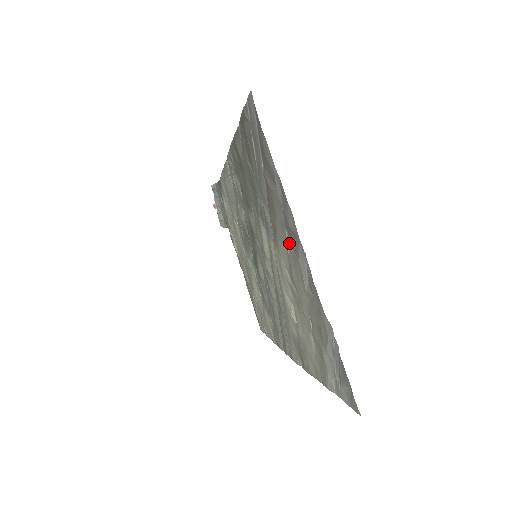
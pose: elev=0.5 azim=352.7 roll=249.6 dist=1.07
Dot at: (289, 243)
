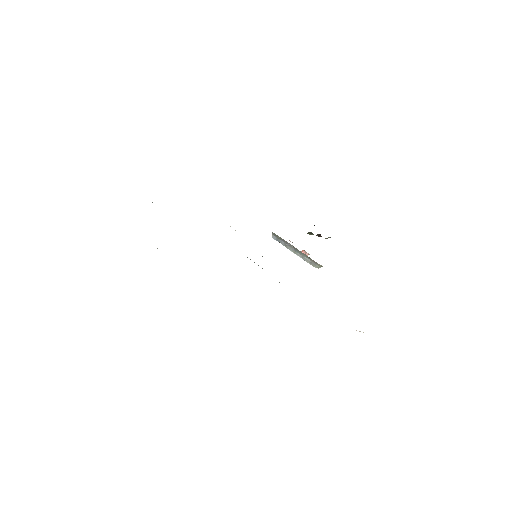
Dot at: occluded
